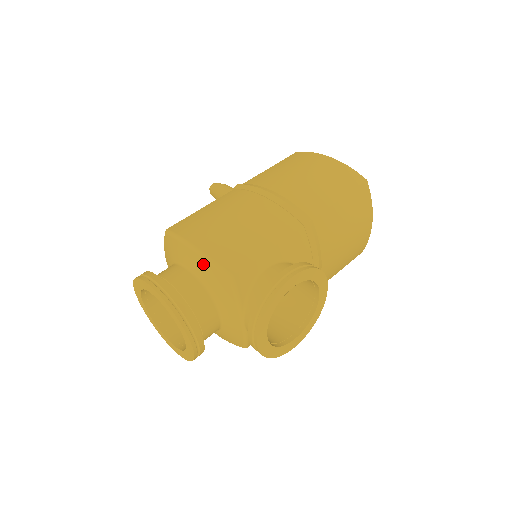
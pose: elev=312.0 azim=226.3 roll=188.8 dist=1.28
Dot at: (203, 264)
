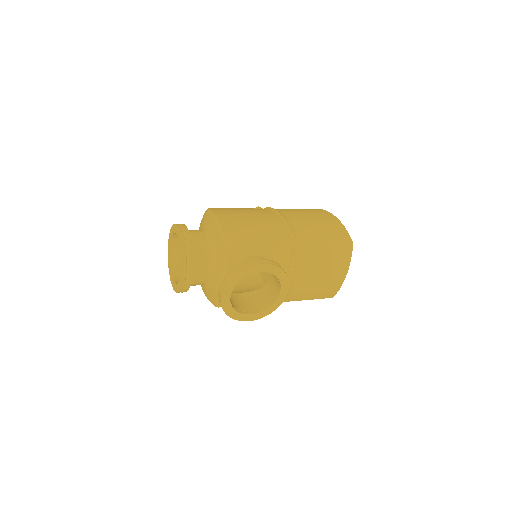
Dot at: (217, 233)
